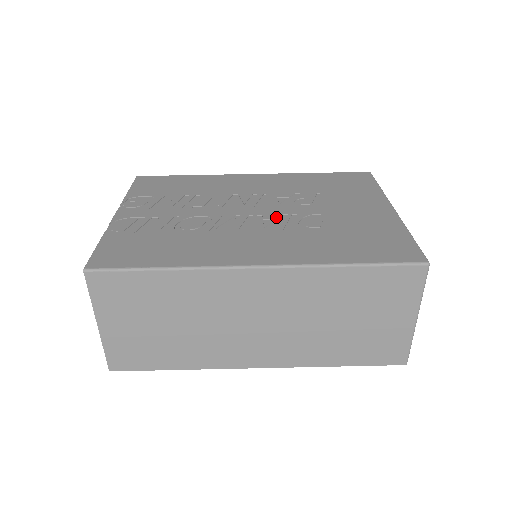
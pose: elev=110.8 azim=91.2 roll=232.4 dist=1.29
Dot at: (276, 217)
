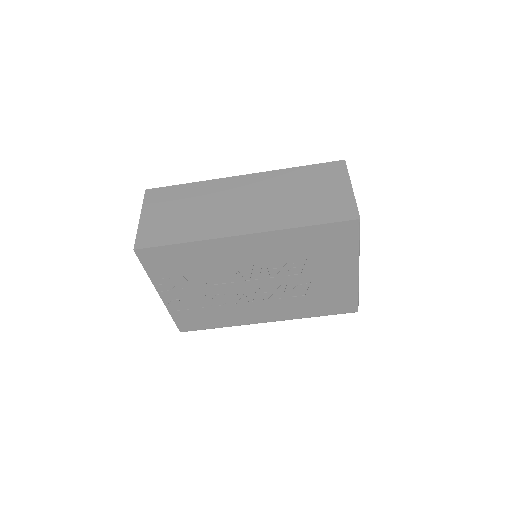
Dot at: (273, 289)
